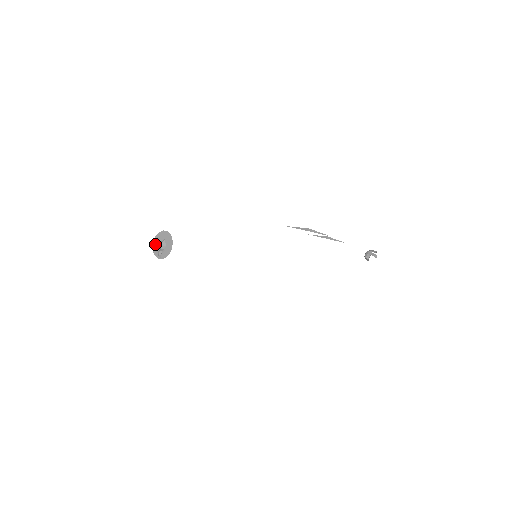
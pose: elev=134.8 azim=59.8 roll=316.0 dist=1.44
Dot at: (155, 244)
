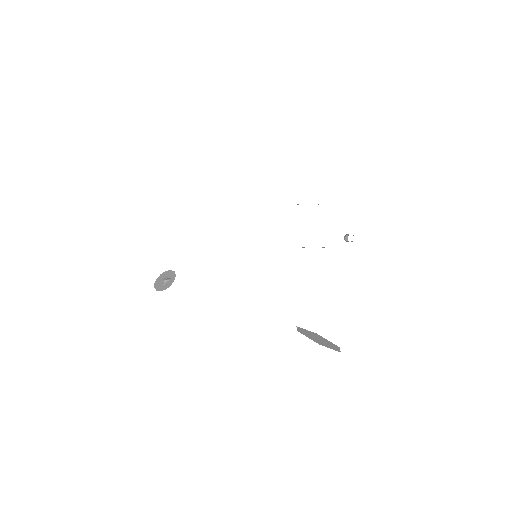
Dot at: (157, 283)
